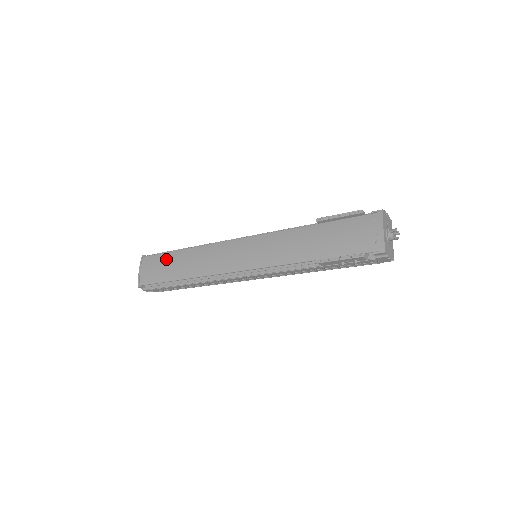
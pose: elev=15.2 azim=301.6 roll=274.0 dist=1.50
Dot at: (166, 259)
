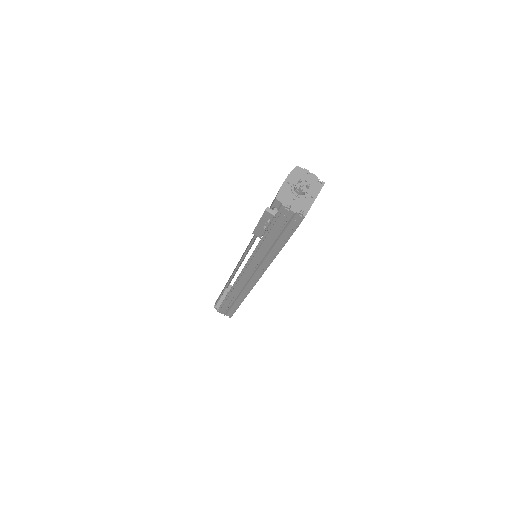
Dot at: occluded
